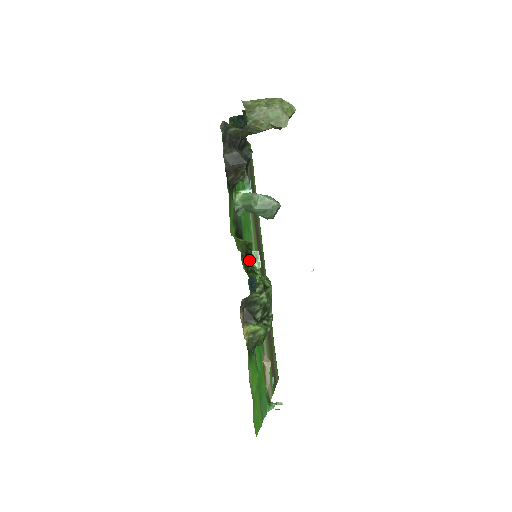
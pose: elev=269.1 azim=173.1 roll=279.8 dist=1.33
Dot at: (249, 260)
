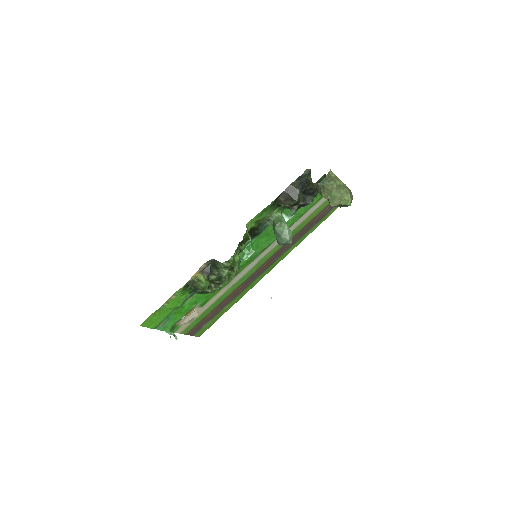
Dot at: (239, 245)
